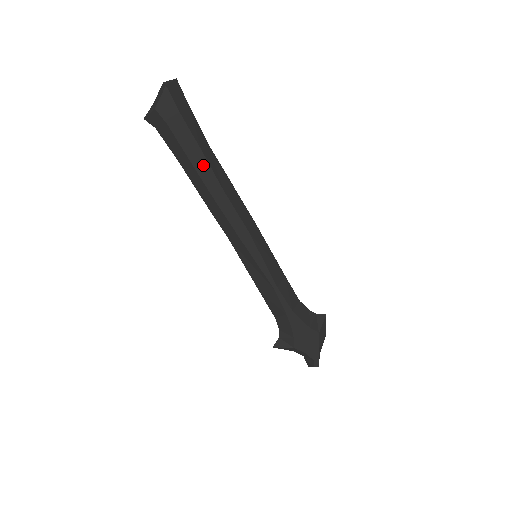
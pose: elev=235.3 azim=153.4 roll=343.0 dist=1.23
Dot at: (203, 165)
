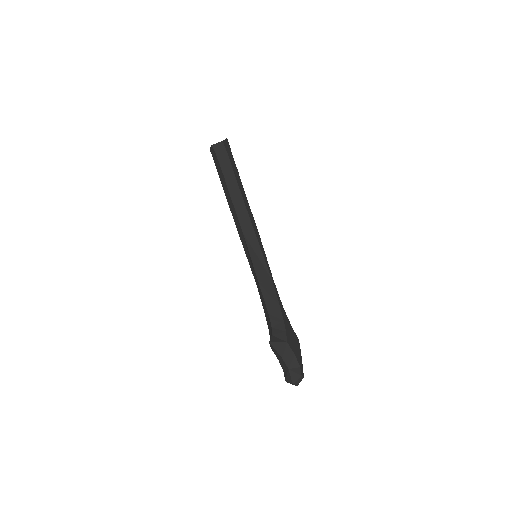
Dot at: (239, 179)
